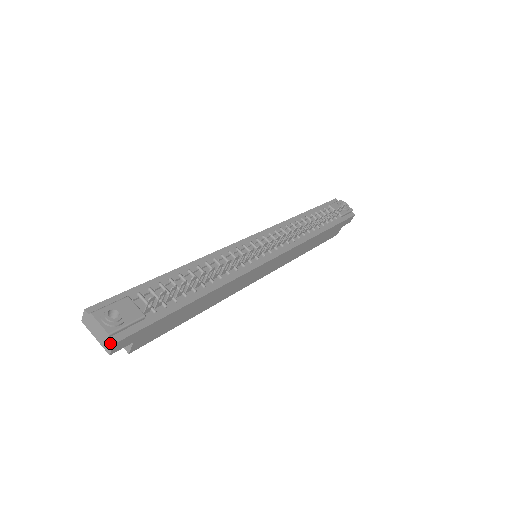
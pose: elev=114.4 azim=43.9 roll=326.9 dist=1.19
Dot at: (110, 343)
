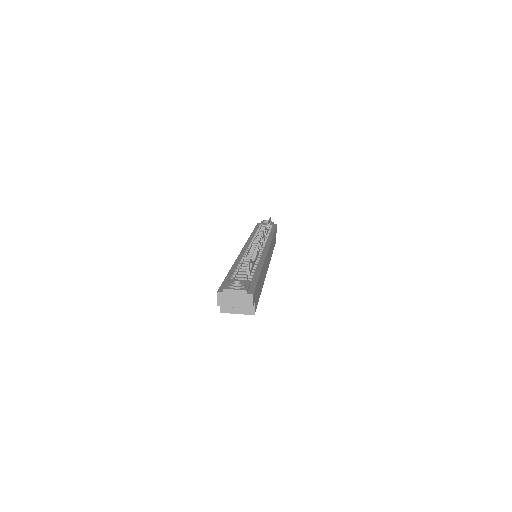
Dot at: (250, 296)
